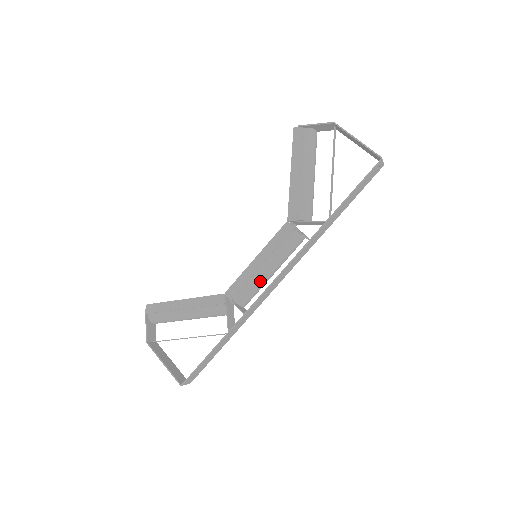
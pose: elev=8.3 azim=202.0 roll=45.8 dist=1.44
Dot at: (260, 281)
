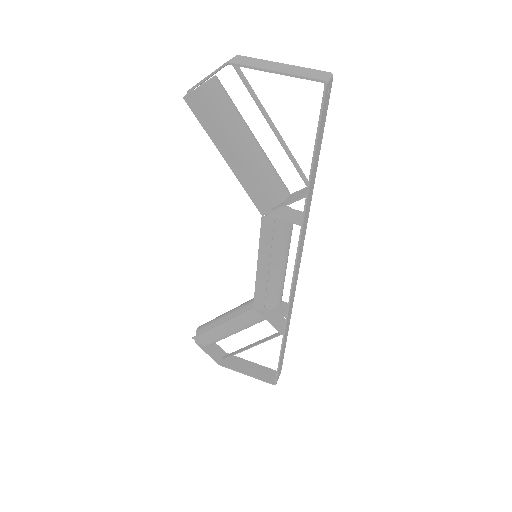
Dot at: (279, 281)
